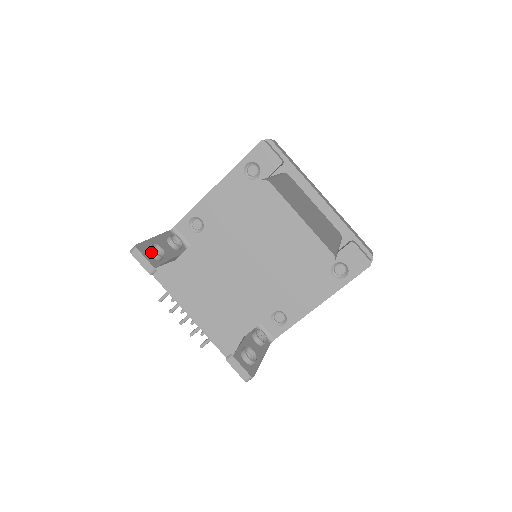
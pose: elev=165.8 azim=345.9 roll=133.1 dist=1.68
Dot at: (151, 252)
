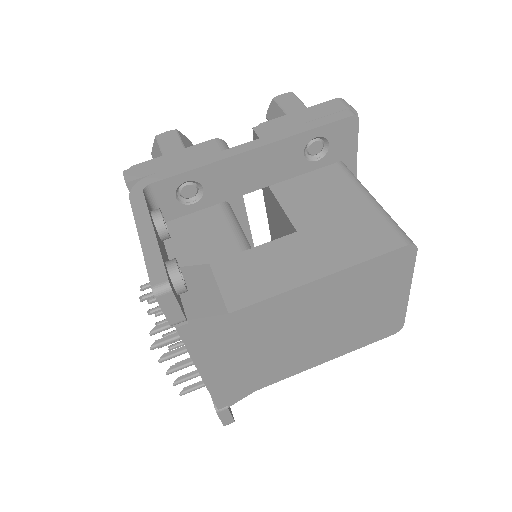
Dot at: (180, 287)
